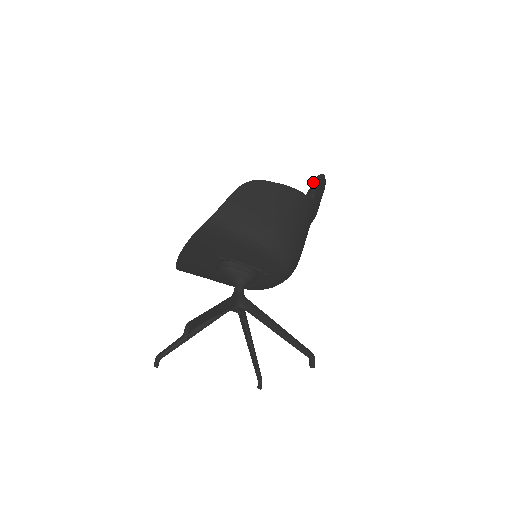
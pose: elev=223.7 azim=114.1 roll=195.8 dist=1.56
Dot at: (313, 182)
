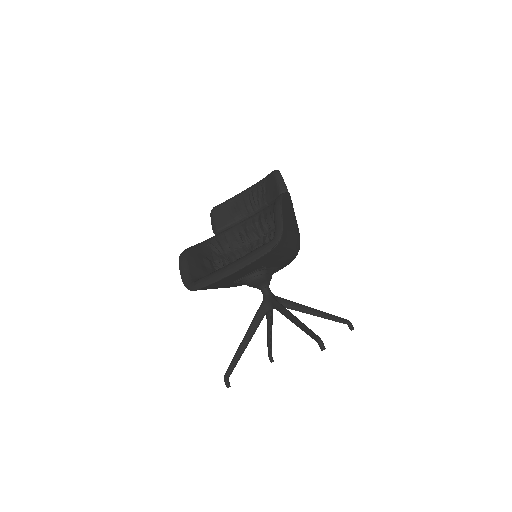
Dot at: (277, 179)
